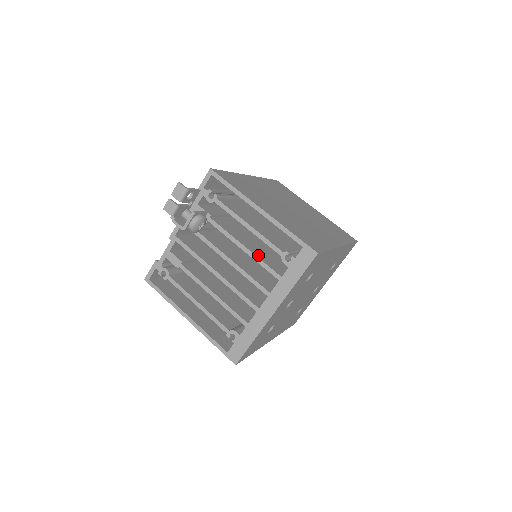
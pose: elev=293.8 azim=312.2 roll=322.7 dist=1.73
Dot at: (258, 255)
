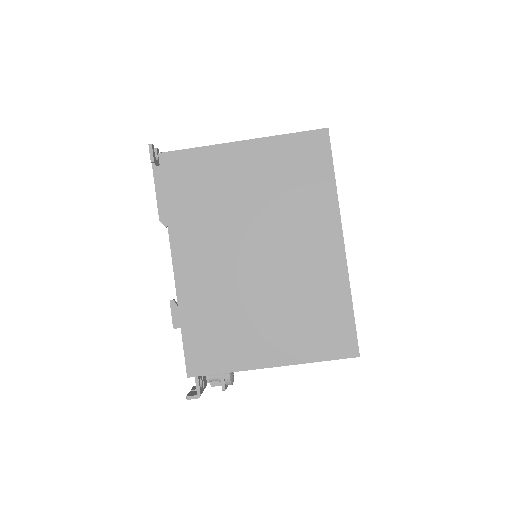
Dot at: occluded
